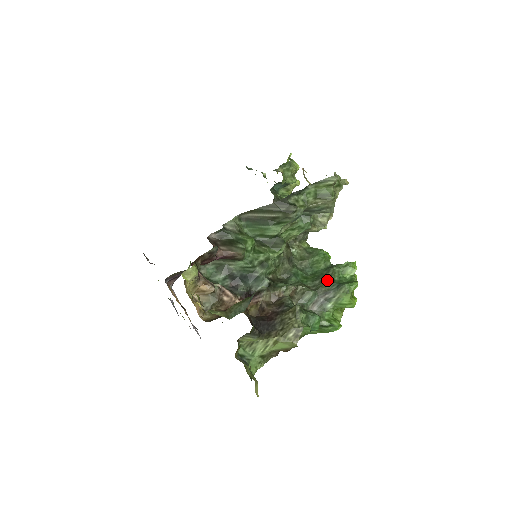
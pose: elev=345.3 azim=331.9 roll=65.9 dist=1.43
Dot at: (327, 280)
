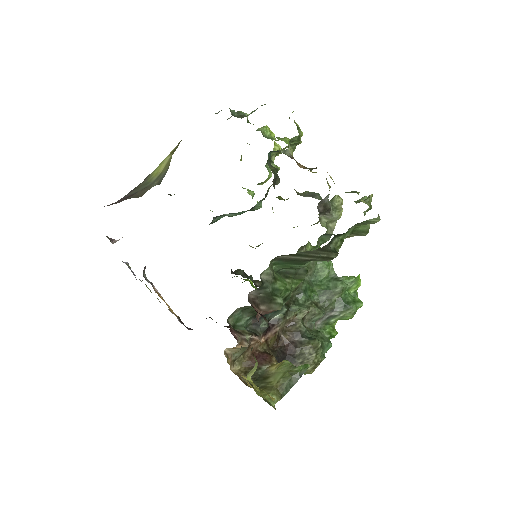
Dot at: (334, 297)
